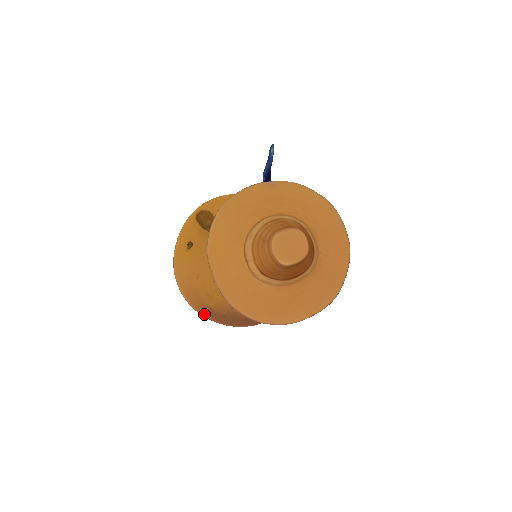
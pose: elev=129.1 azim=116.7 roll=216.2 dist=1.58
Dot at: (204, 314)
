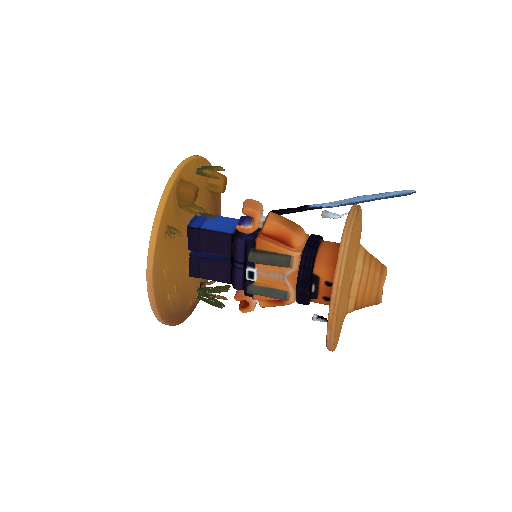
Dot at: (165, 320)
